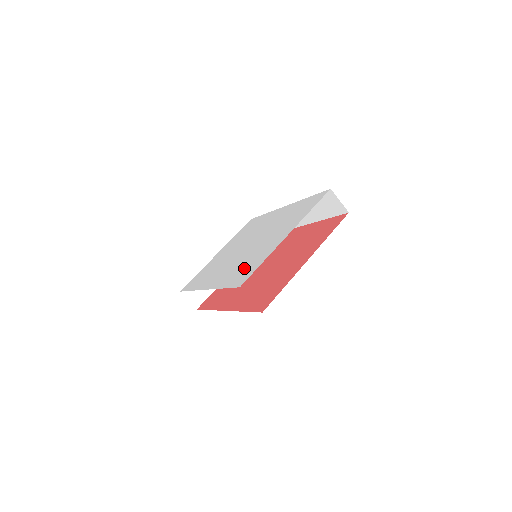
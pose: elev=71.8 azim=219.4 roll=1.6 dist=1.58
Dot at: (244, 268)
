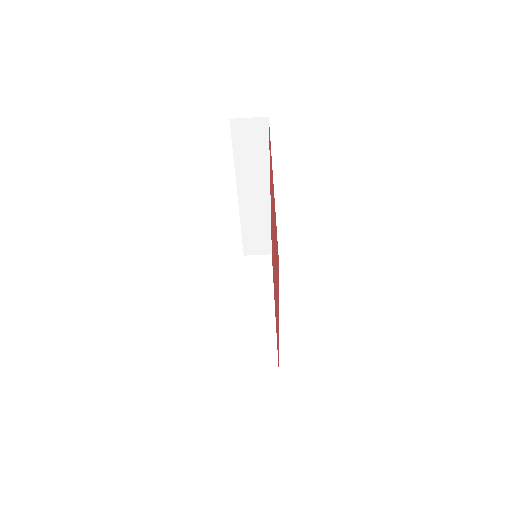
Dot at: occluded
